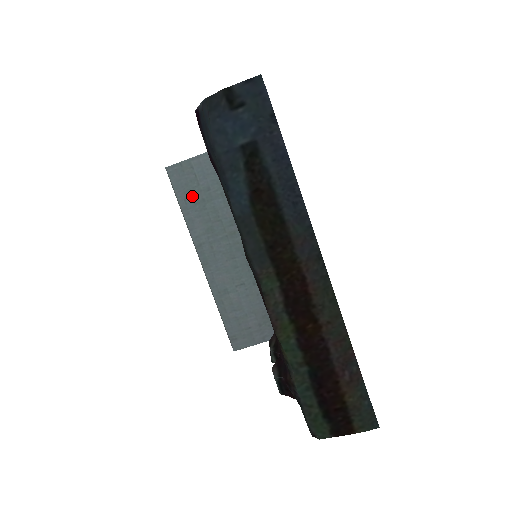
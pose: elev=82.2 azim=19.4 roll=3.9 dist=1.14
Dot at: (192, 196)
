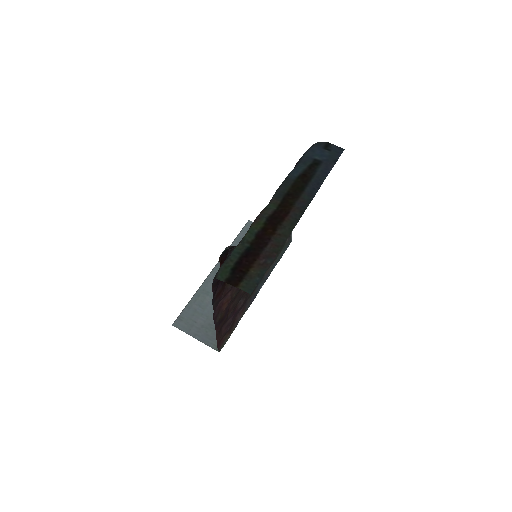
Dot at: occluded
